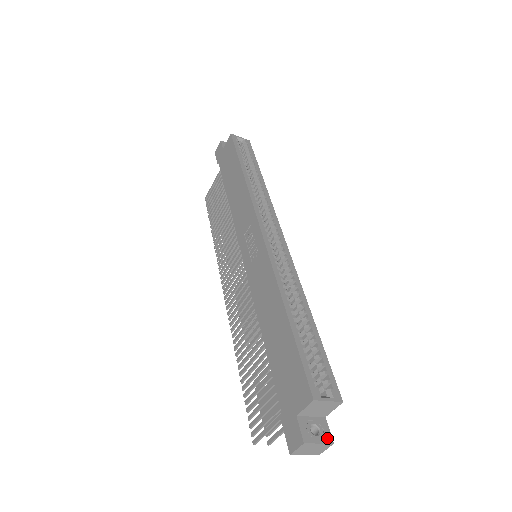
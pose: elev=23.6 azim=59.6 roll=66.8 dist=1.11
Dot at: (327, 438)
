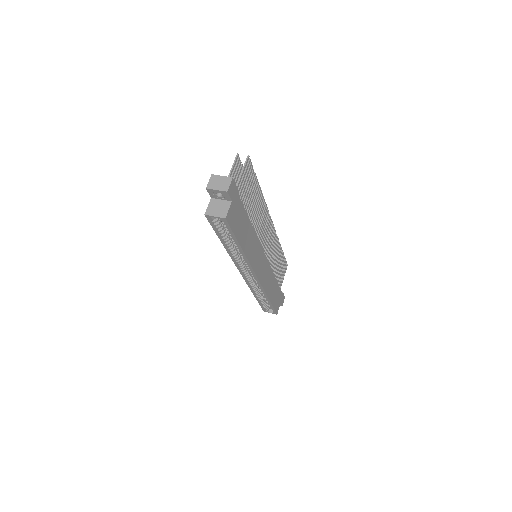
Dot at: (280, 305)
